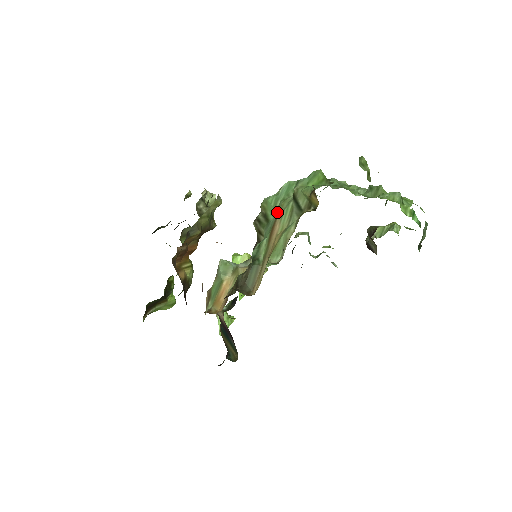
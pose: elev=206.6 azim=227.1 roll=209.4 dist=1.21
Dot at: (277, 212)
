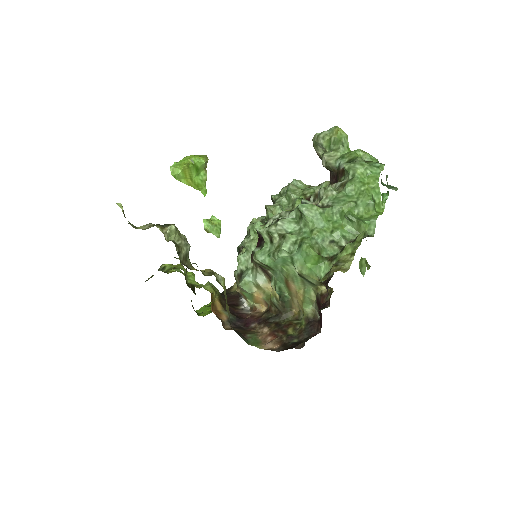
Dot at: (284, 275)
